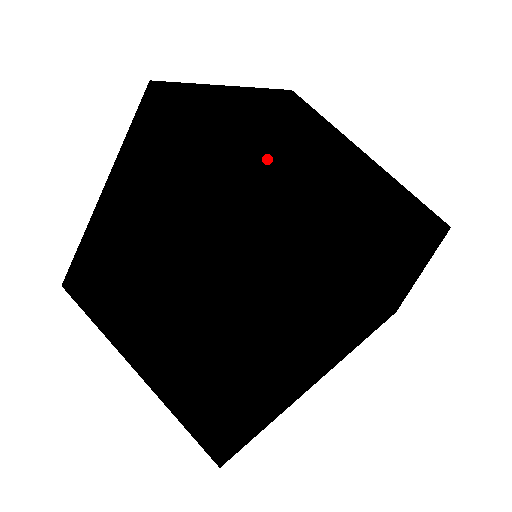
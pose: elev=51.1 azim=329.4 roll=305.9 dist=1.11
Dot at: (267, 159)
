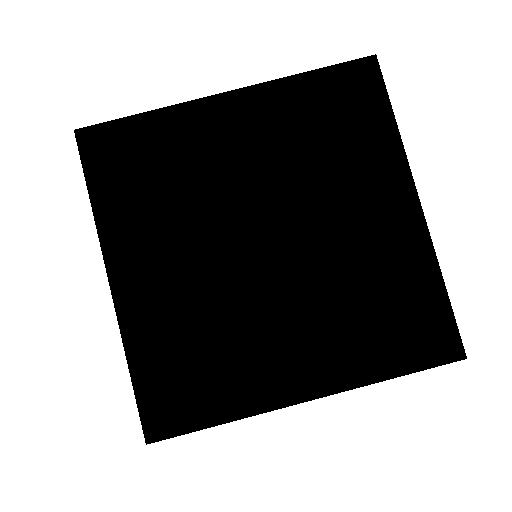
Dot at: (154, 238)
